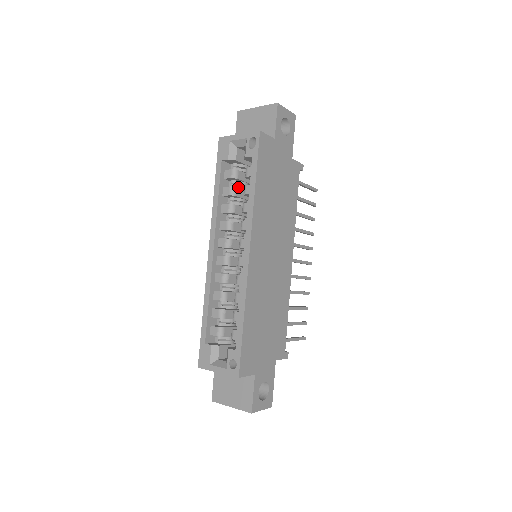
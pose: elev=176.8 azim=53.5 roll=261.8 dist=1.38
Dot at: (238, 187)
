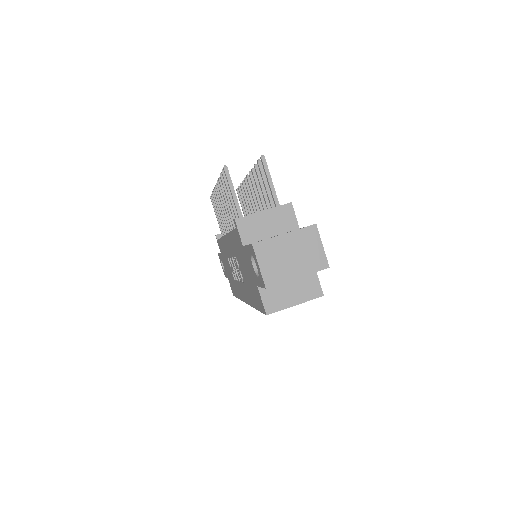
Dot at: occluded
